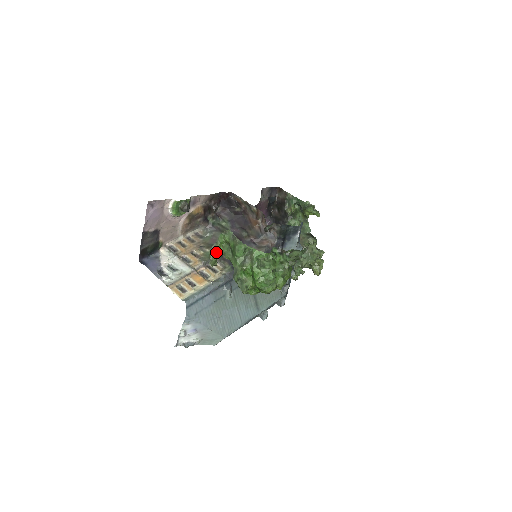
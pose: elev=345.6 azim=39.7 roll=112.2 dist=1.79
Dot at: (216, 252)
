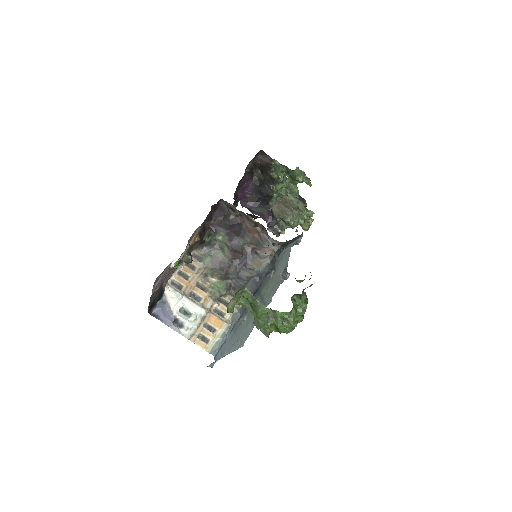
Dot at: (234, 305)
